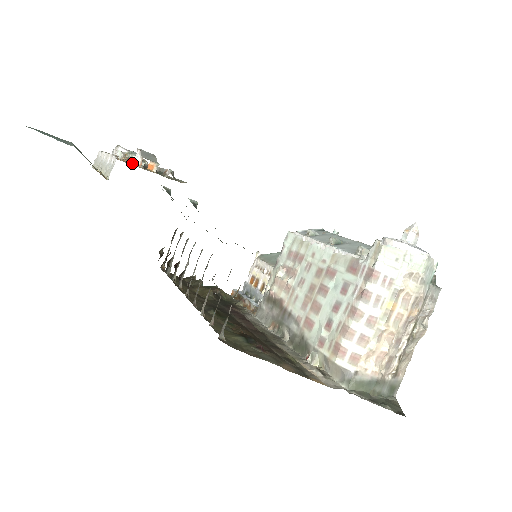
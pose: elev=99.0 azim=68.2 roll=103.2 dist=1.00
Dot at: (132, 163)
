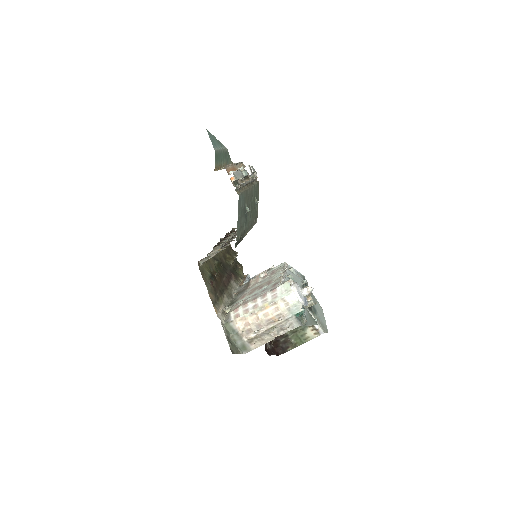
Dot at: (229, 172)
